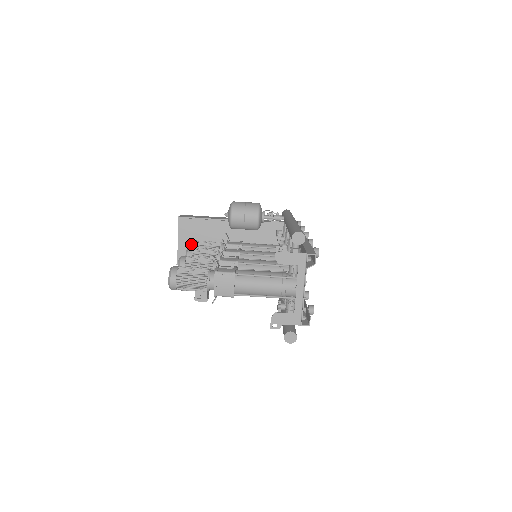
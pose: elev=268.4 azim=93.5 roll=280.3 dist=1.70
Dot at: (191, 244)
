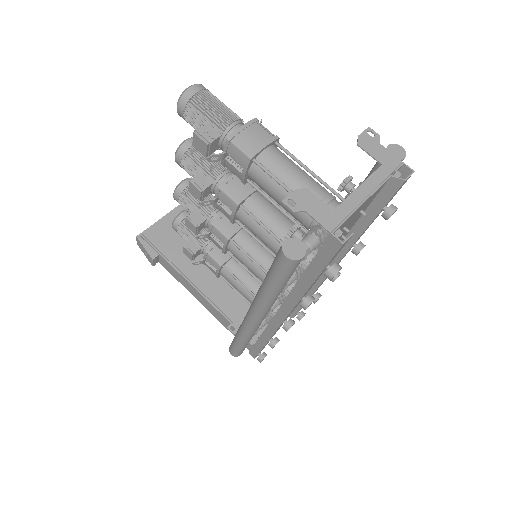
Dot at: occluded
